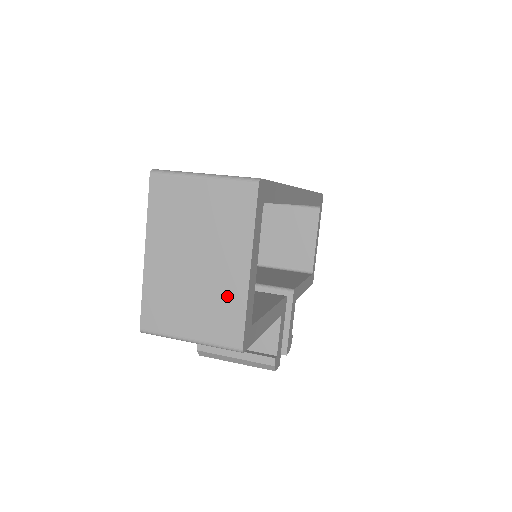
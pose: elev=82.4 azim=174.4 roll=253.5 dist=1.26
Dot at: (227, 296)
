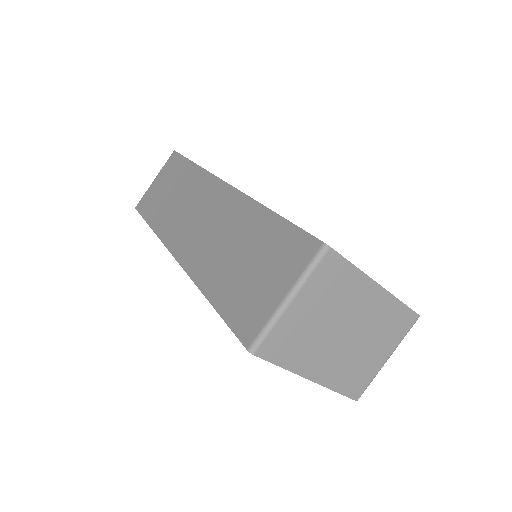
Dot at: (384, 315)
